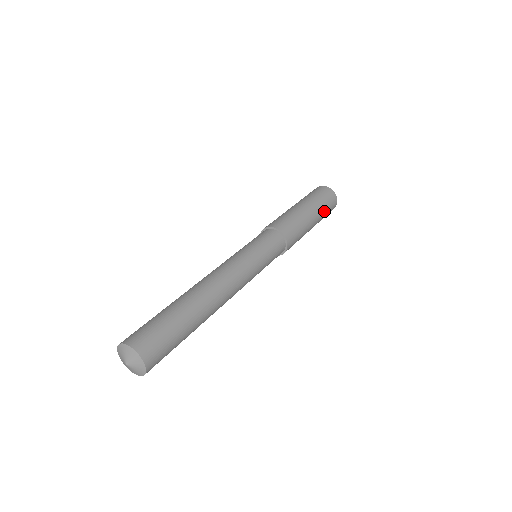
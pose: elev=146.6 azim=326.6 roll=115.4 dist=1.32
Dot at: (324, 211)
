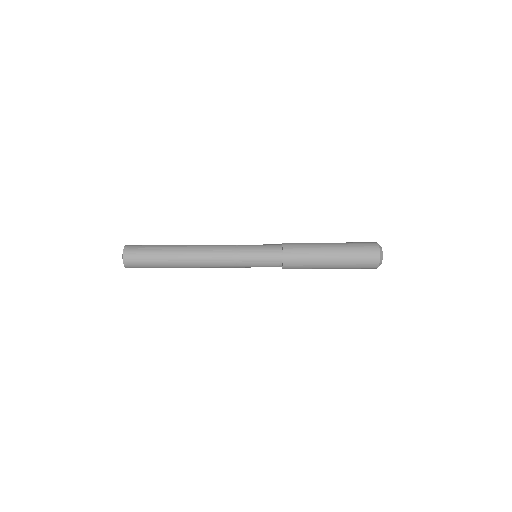
Dot at: (352, 255)
